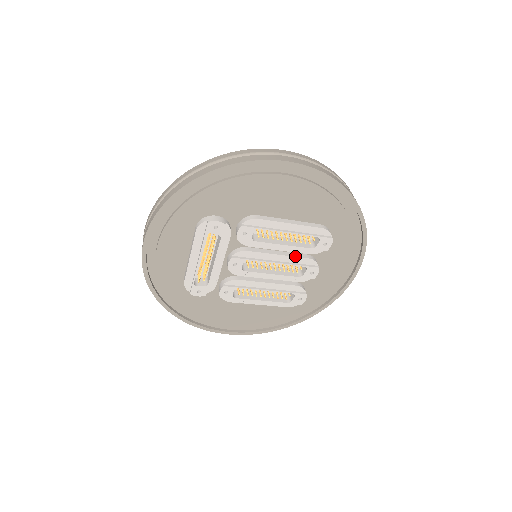
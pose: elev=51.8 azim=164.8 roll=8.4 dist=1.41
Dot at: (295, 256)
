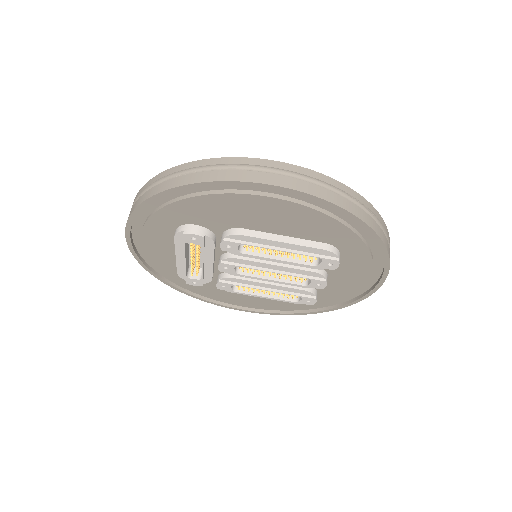
Dot at: (296, 268)
